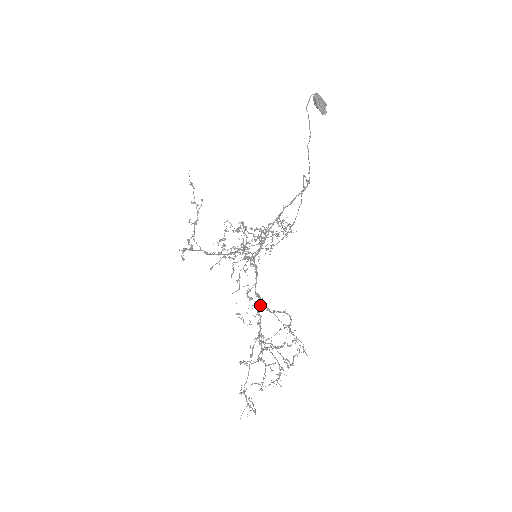
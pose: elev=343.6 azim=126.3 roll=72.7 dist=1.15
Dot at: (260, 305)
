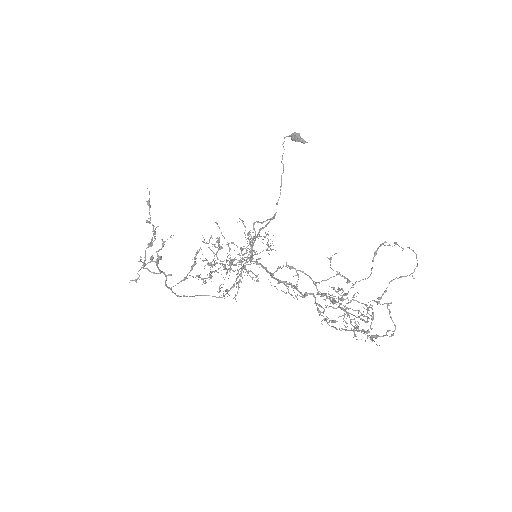
Dot at: (292, 285)
